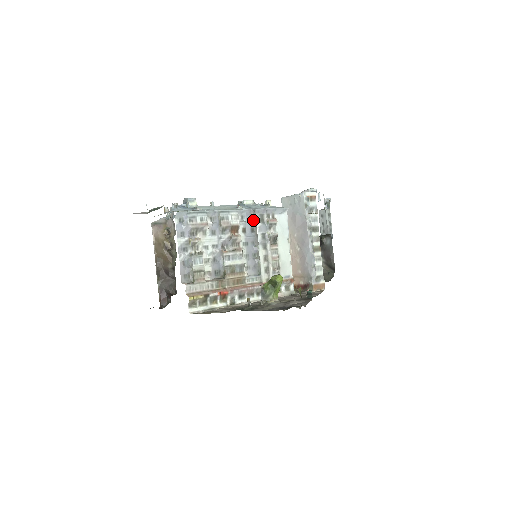
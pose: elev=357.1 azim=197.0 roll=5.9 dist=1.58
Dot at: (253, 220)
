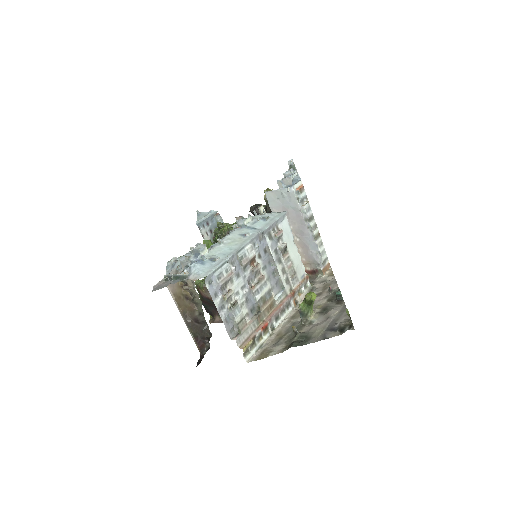
Dot at: (263, 242)
